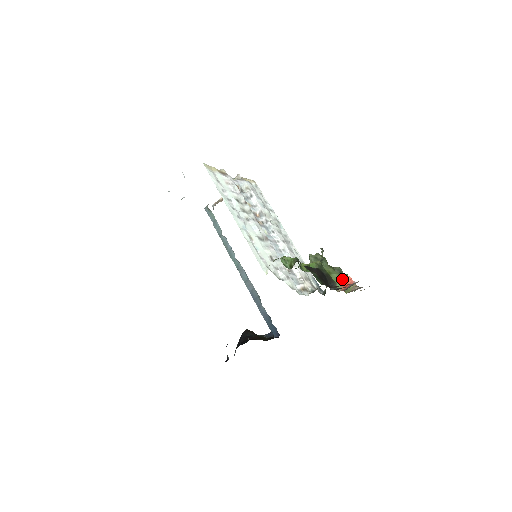
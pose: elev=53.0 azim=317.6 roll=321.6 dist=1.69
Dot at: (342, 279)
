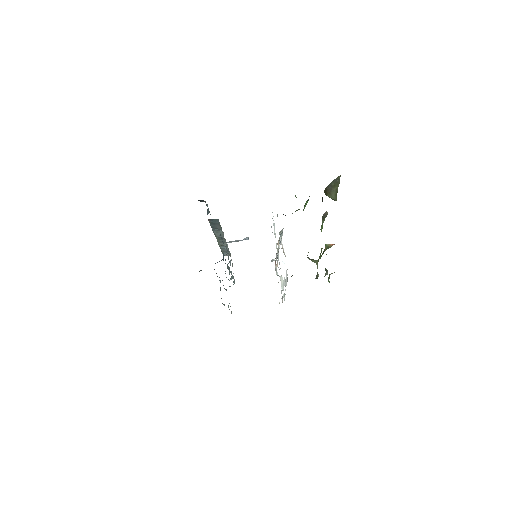
Dot at: occluded
